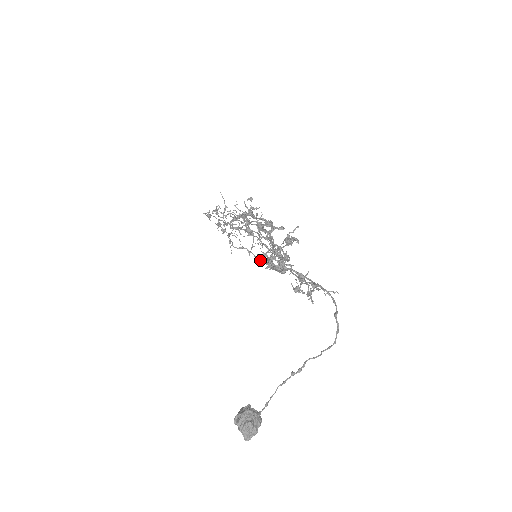
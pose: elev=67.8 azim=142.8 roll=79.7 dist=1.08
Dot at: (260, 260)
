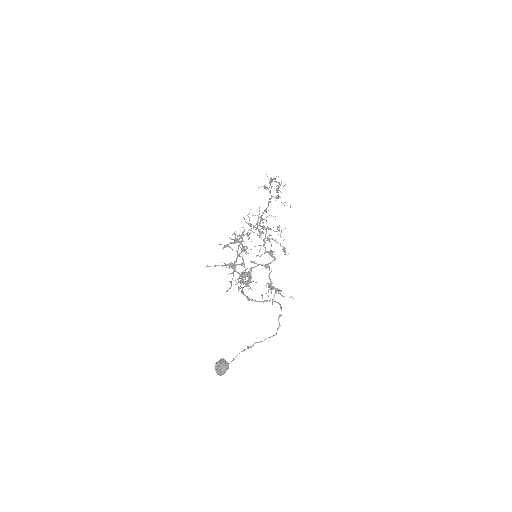
Dot at: (245, 270)
